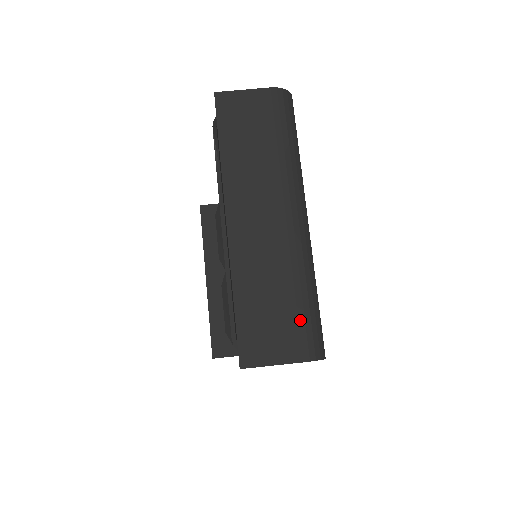
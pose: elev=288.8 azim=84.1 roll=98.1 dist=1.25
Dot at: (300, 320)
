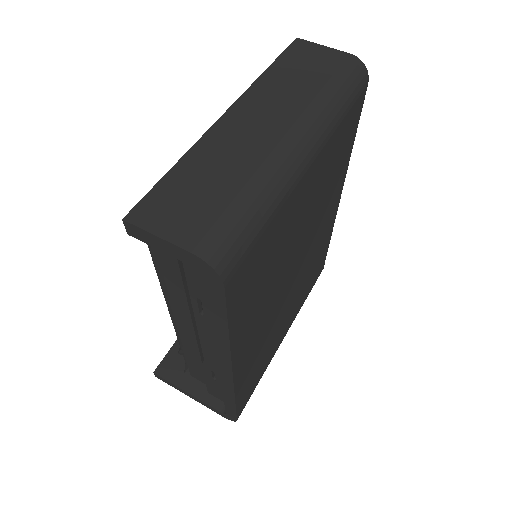
Dot at: (224, 216)
